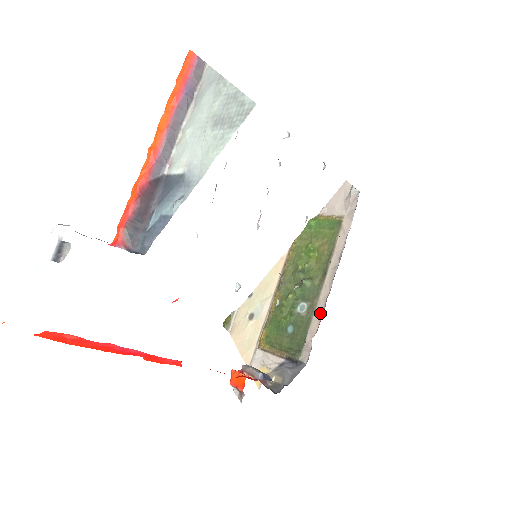
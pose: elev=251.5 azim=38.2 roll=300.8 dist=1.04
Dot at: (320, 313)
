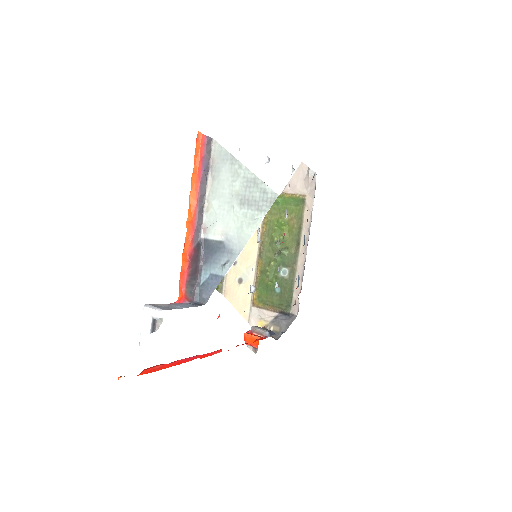
Dot at: (301, 276)
